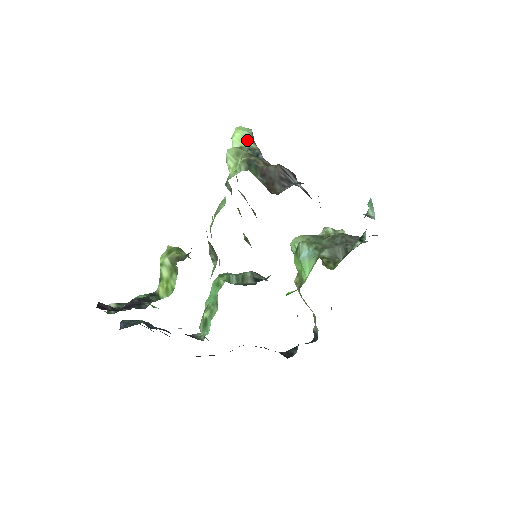
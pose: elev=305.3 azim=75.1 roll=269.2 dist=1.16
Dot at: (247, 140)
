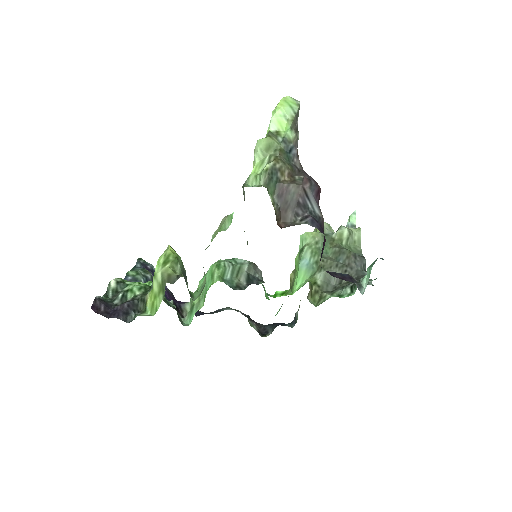
Dot at: (287, 124)
